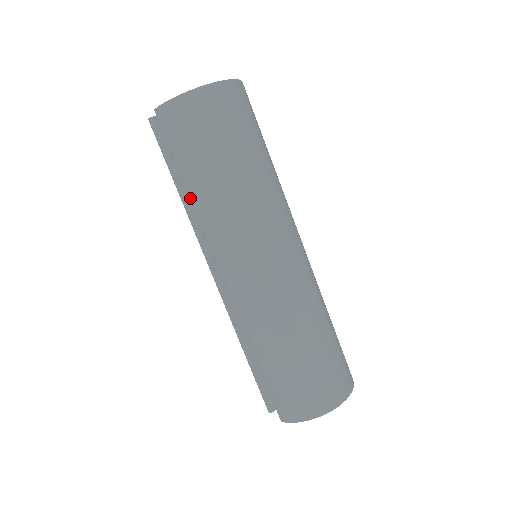
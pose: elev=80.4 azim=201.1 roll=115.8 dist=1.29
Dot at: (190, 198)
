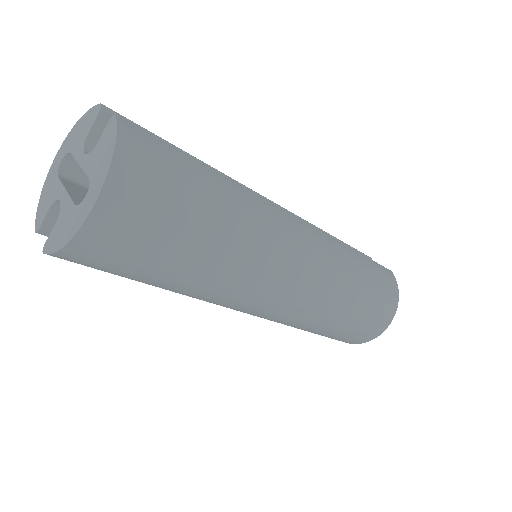
Dot at: occluded
